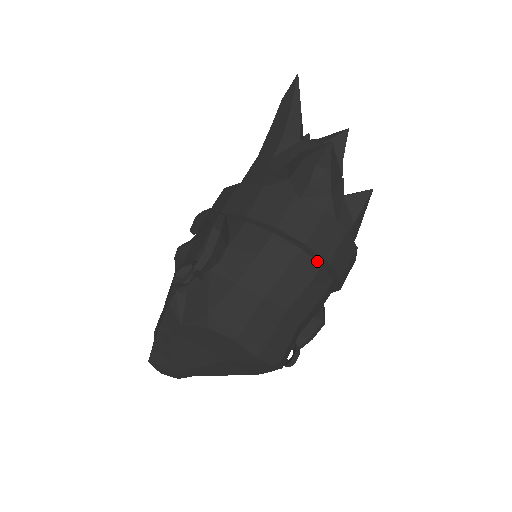
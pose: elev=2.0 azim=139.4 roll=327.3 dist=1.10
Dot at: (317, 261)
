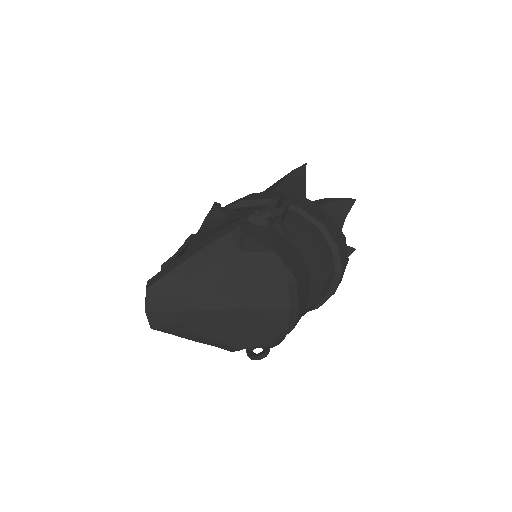
Dot at: (335, 266)
